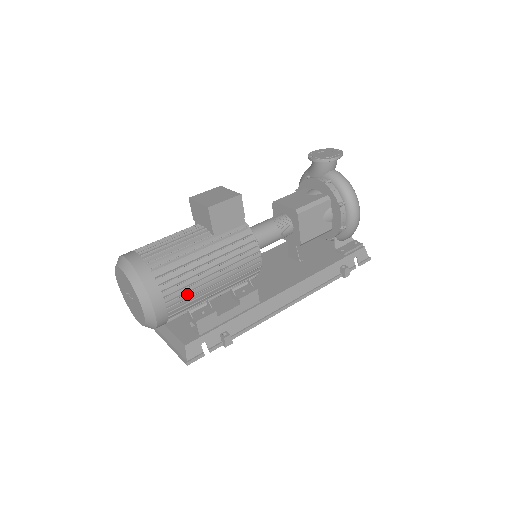
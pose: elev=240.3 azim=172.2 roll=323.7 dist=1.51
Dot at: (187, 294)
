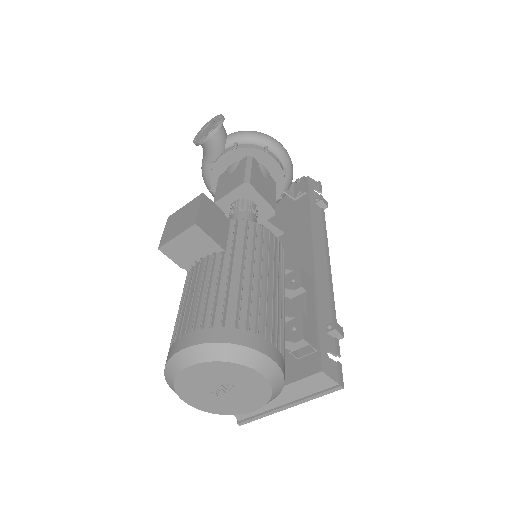
Dot at: (272, 318)
